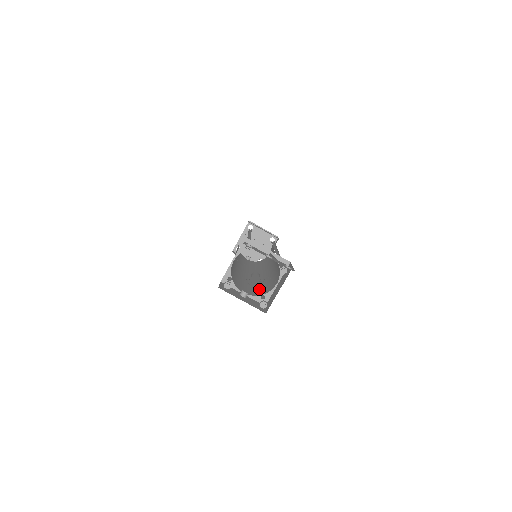
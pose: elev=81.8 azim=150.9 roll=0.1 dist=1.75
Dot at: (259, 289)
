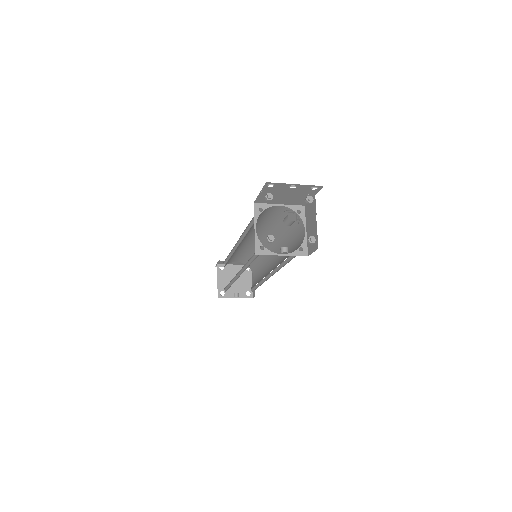
Dot at: occluded
